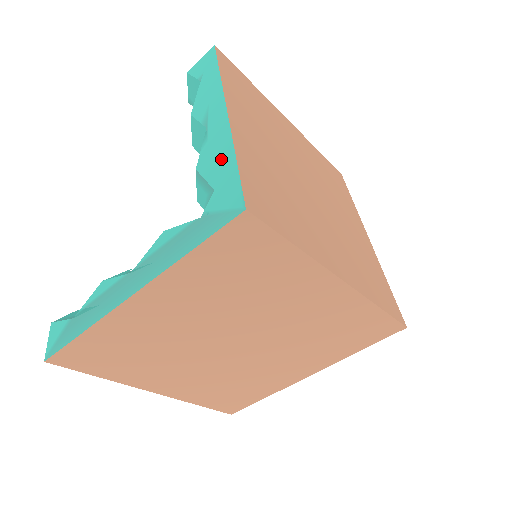
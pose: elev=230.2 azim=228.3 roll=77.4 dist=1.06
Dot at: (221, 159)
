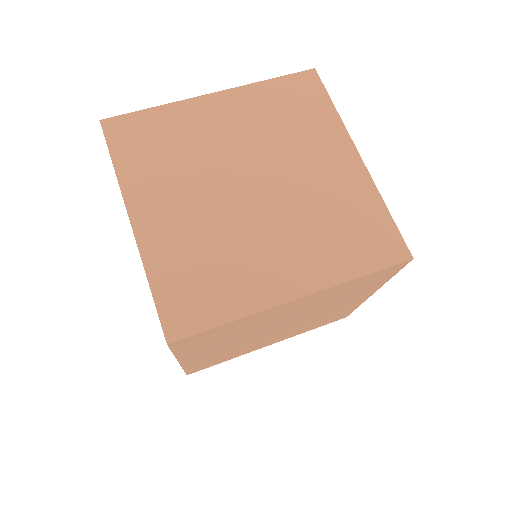
Dot at: occluded
